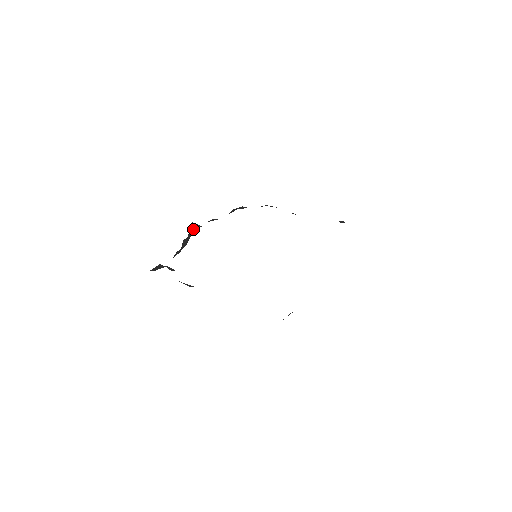
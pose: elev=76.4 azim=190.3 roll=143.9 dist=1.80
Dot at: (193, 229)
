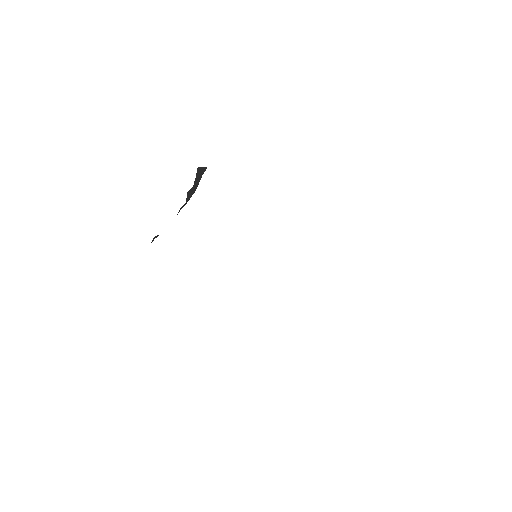
Dot at: (202, 170)
